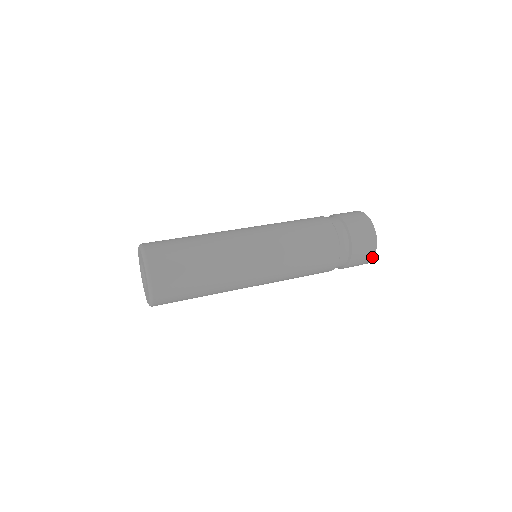
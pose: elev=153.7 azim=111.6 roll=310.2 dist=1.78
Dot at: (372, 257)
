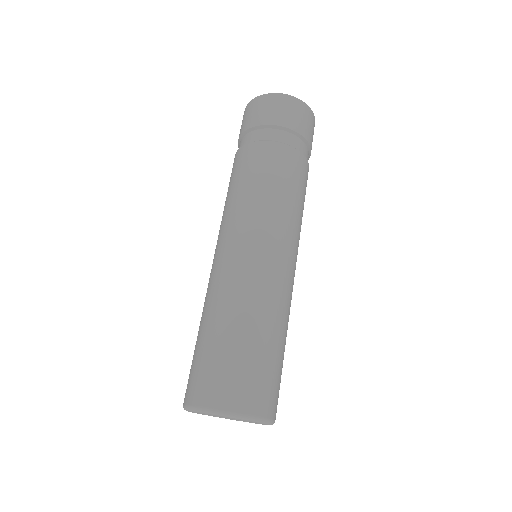
Dot at: (313, 118)
